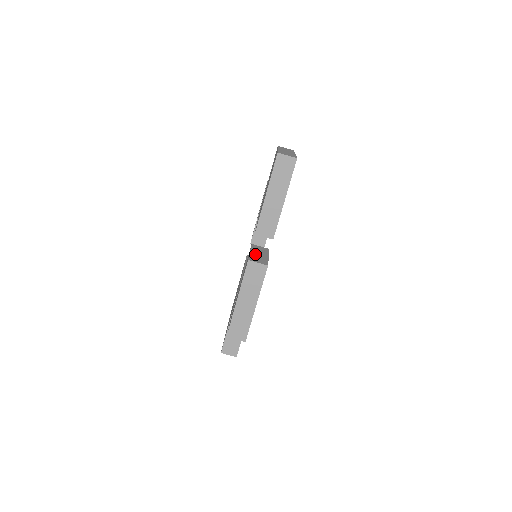
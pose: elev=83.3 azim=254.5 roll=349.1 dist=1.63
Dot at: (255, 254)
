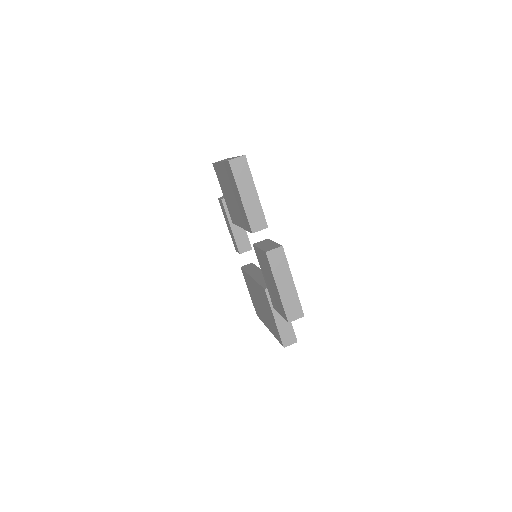
Dot at: (264, 247)
